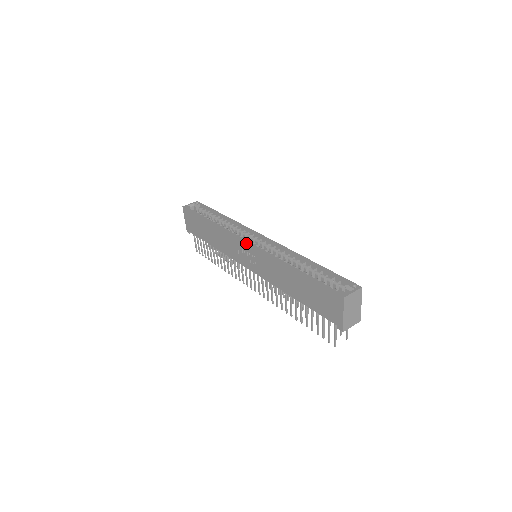
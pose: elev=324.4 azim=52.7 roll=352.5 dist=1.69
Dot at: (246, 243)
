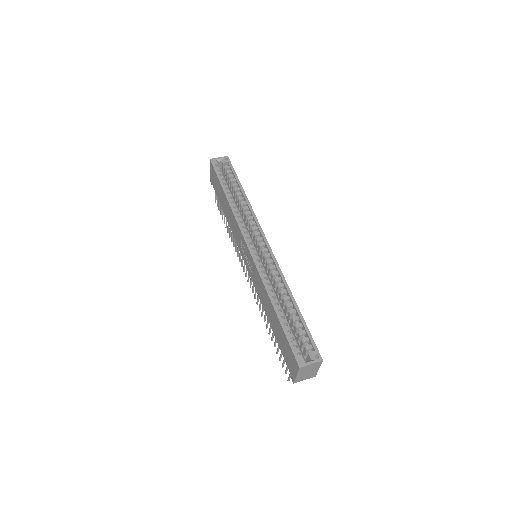
Dot at: (247, 247)
